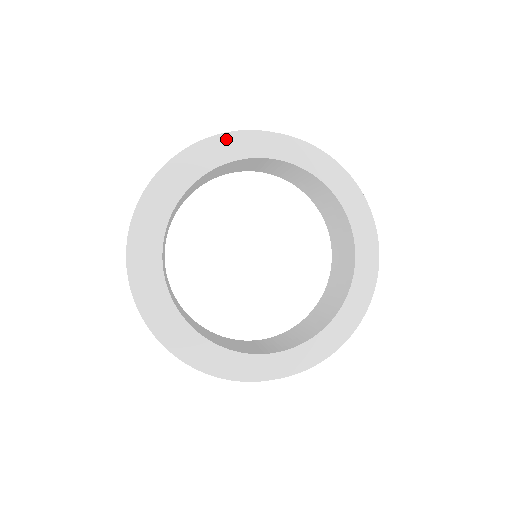
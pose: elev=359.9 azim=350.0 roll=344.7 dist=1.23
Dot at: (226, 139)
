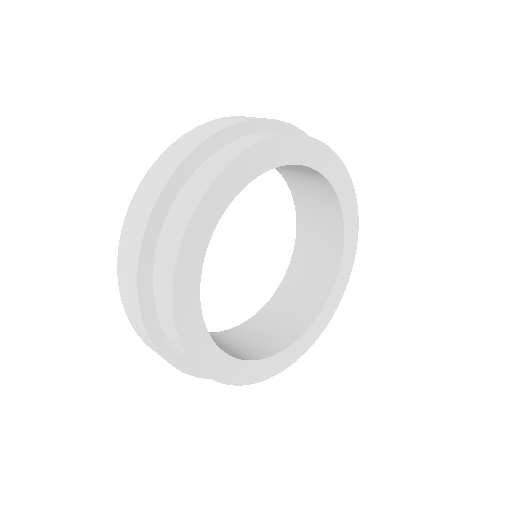
Dot at: (320, 145)
